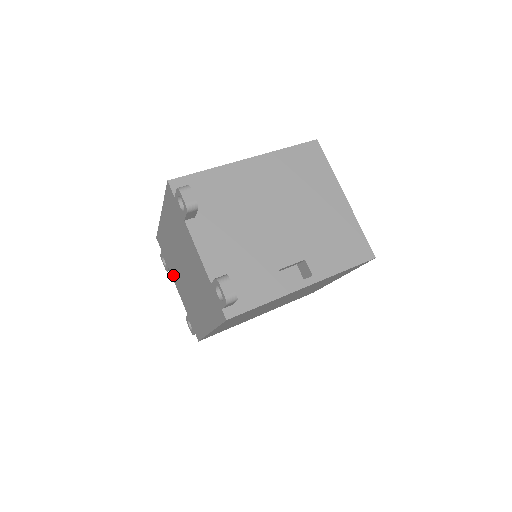
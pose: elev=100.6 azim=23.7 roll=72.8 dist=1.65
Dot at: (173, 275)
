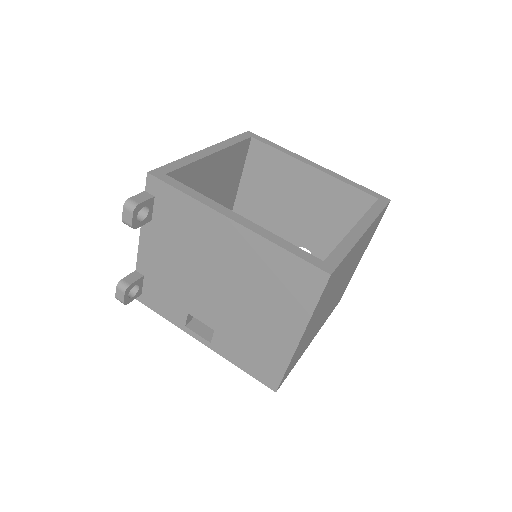
Dot at: occluded
